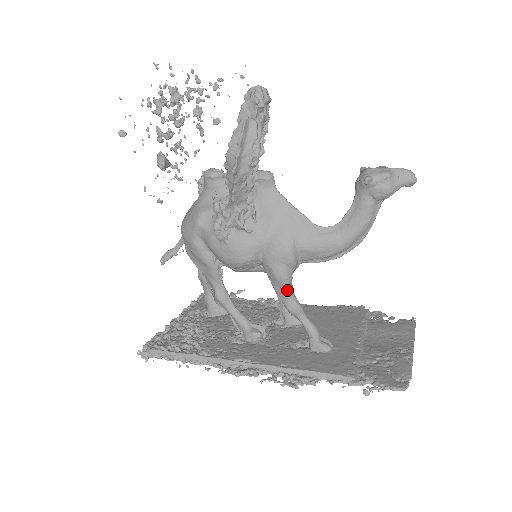
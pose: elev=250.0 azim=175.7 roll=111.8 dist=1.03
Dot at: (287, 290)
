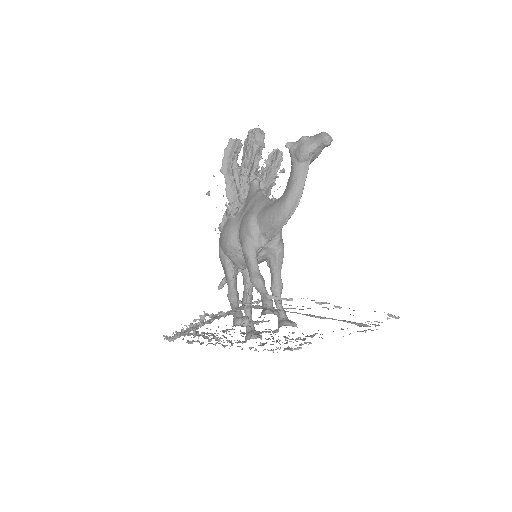
Dot at: (250, 261)
